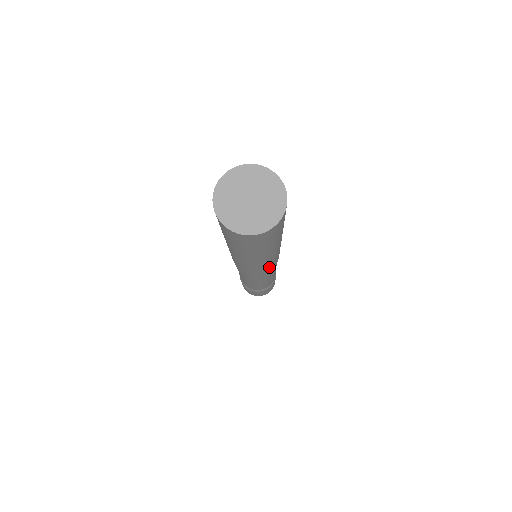
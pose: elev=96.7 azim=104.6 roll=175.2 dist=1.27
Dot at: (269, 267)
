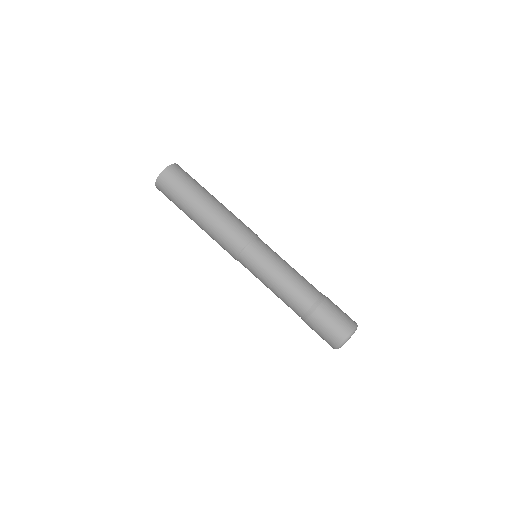
Dot at: (244, 225)
